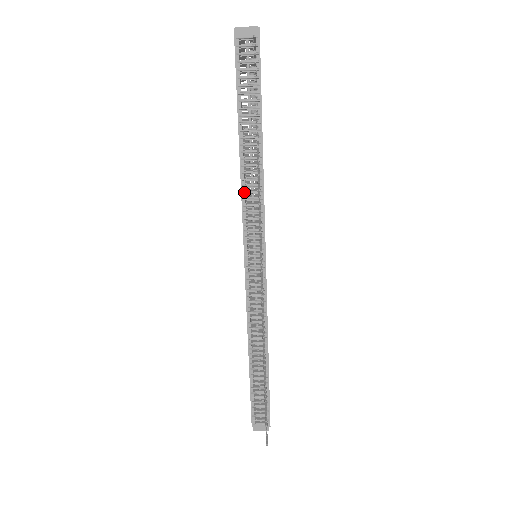
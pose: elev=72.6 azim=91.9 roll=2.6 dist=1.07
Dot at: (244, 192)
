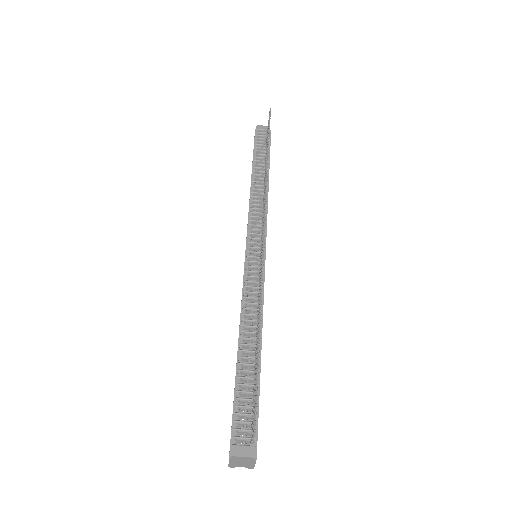
Dot at: (252, 199)
